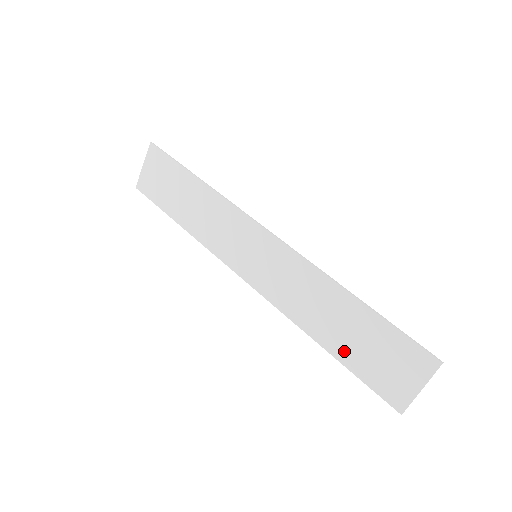
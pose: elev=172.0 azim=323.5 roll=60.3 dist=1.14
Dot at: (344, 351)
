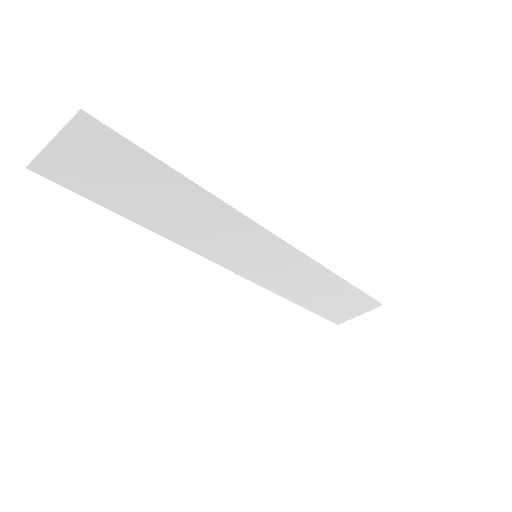
Dot at: (315, 305)
